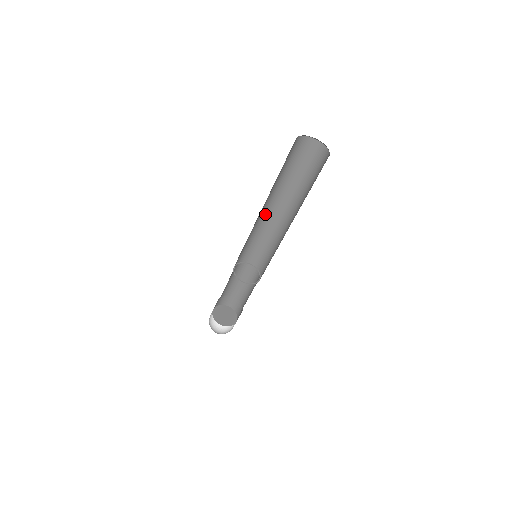
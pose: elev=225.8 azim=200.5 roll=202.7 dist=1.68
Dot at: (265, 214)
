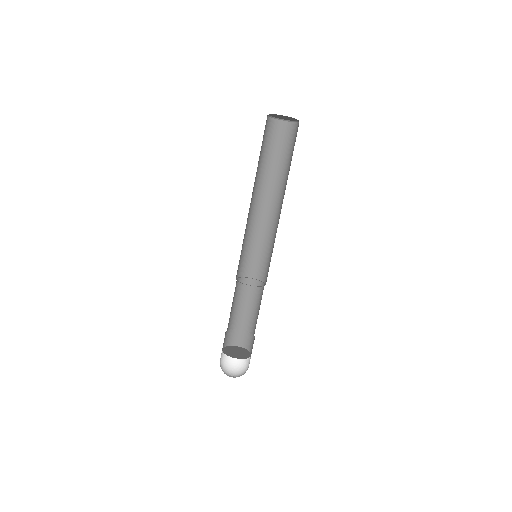
Dot at: (252, 210)
